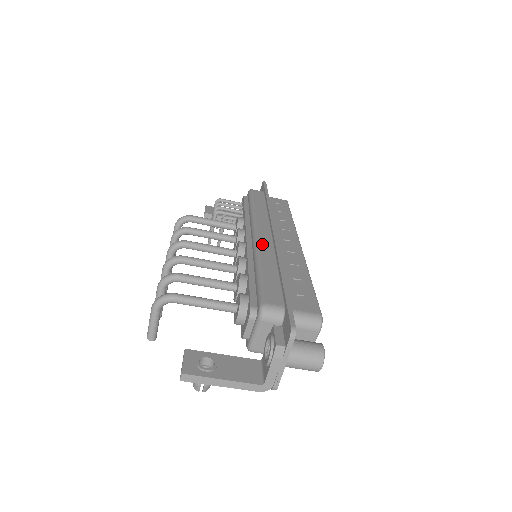
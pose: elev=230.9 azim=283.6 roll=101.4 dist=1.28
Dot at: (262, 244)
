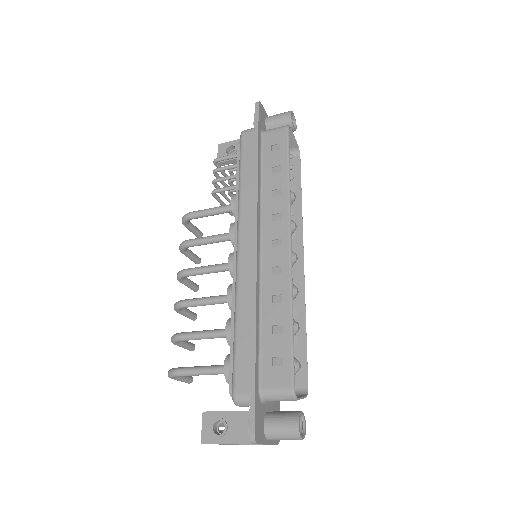
Dot at: (242, 273)
